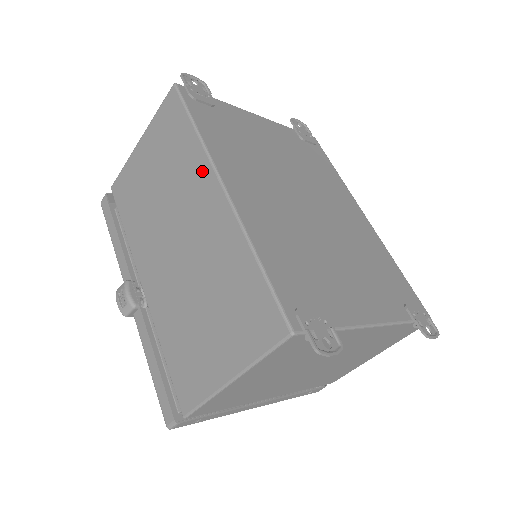
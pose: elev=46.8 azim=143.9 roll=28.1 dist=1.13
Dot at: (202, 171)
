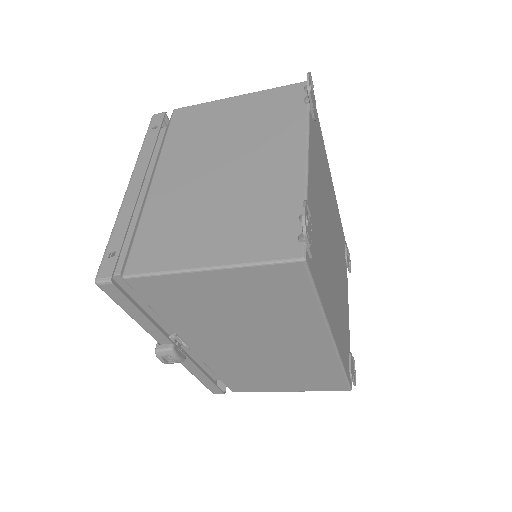
Dot at: (314, 329)
